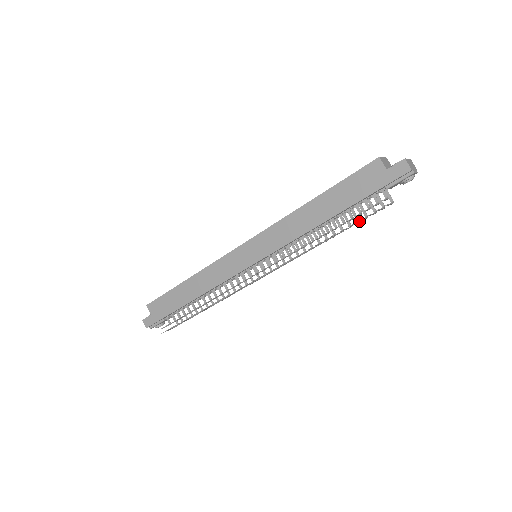
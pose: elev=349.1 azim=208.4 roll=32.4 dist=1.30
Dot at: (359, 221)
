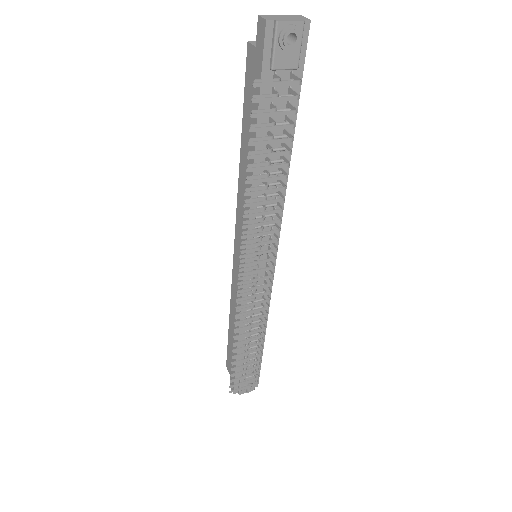
Dot at: (291, 137)
